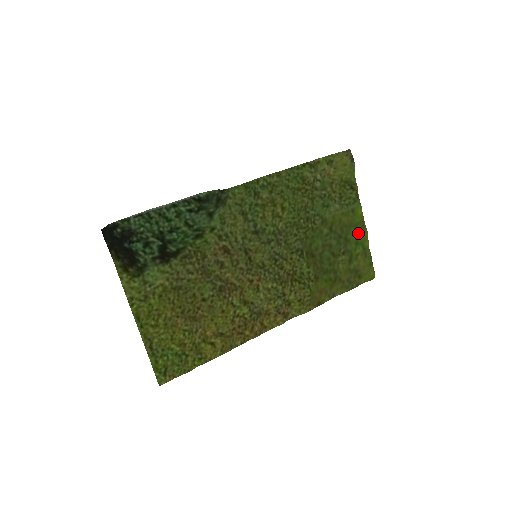
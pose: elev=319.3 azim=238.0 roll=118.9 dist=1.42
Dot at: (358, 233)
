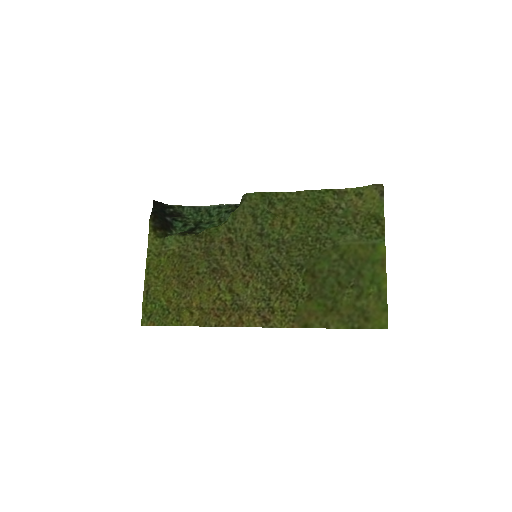
Dot at: (376, 271)
